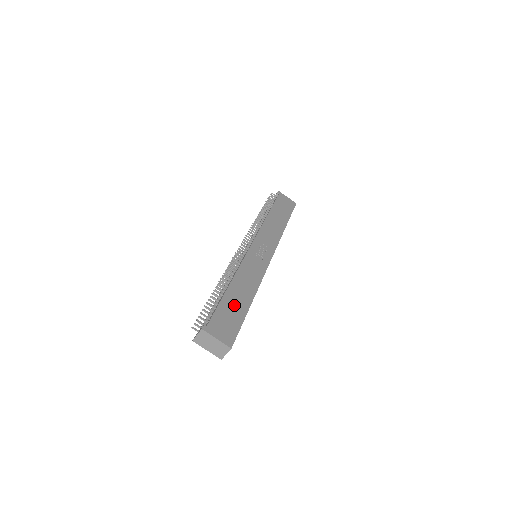
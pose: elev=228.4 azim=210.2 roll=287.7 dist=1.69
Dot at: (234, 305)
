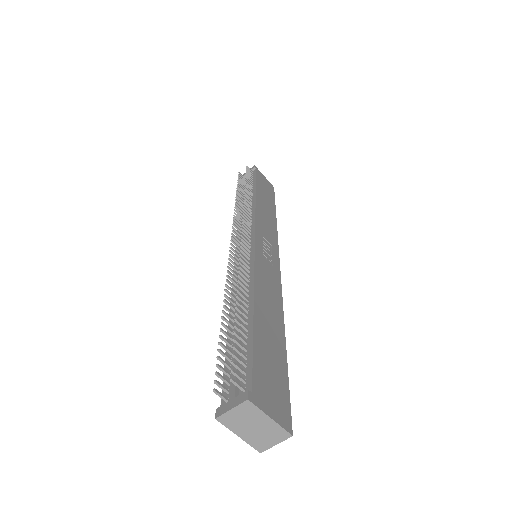
Dot at: (270, 344)
